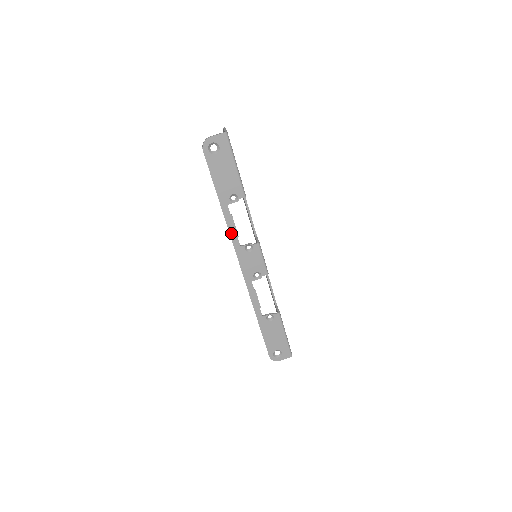
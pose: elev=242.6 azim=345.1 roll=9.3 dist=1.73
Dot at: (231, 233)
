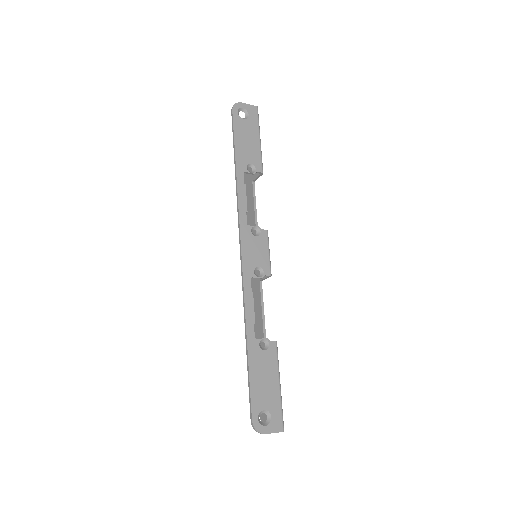
Dot at: (240, 204)
